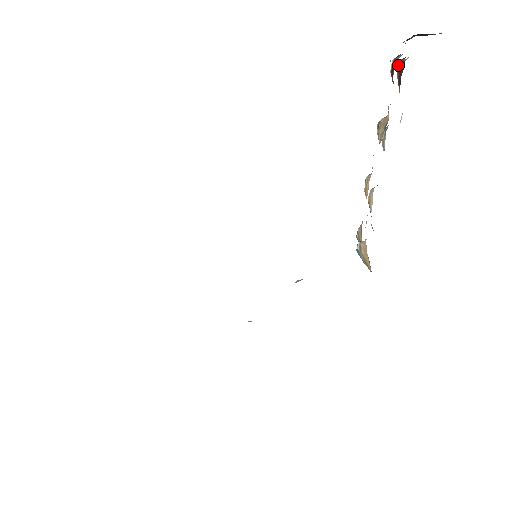
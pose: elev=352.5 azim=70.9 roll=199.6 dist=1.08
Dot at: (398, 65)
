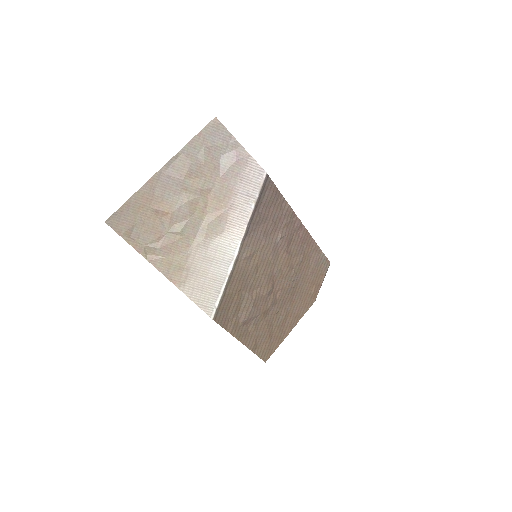
Dot at: occluded
